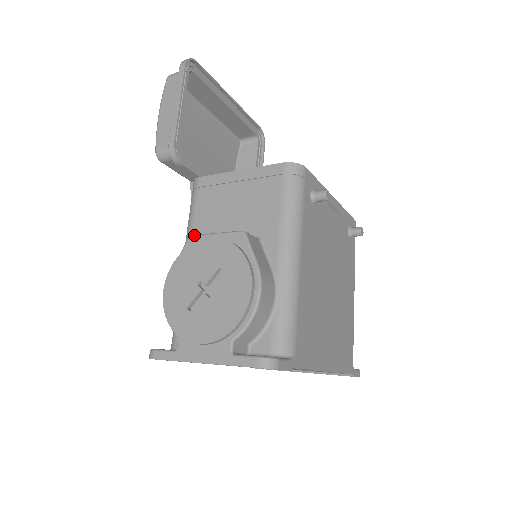
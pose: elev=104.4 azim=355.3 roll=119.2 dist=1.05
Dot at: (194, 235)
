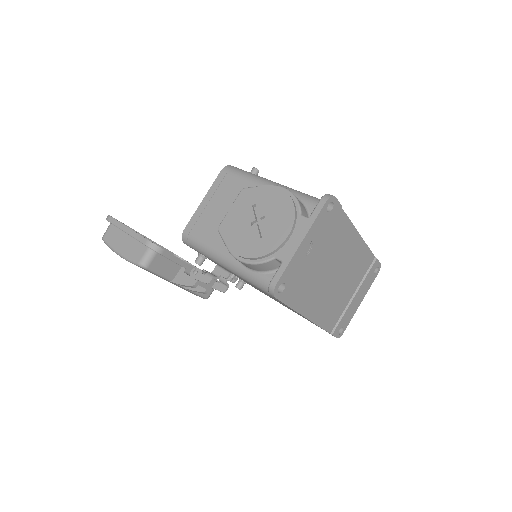
Dot at: (219, 225)
